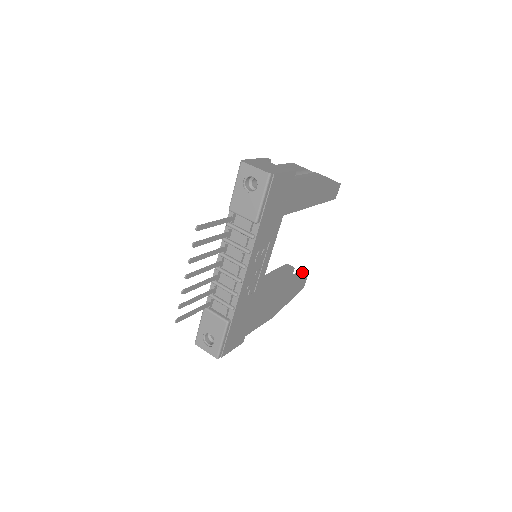
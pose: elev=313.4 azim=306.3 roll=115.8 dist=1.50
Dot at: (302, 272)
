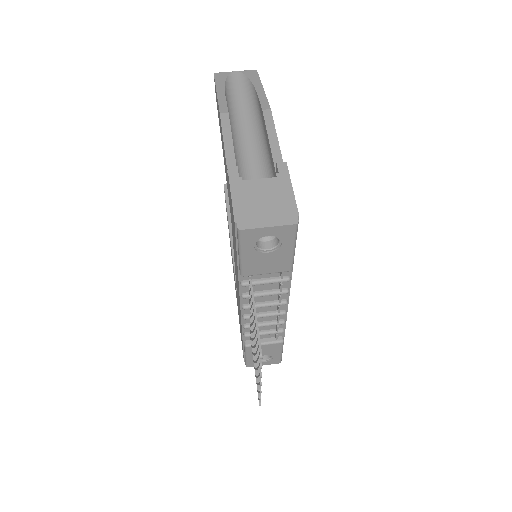
Dot at: occluded
